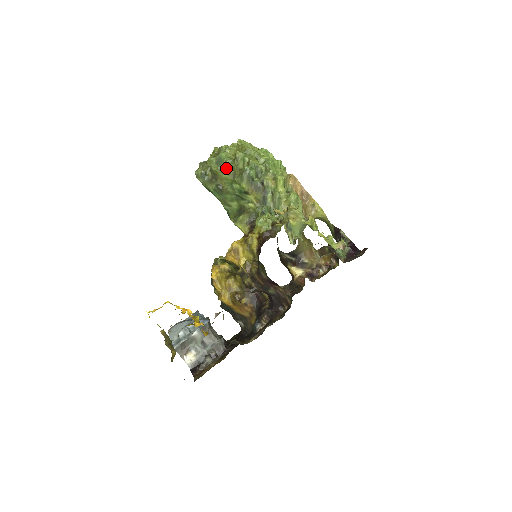
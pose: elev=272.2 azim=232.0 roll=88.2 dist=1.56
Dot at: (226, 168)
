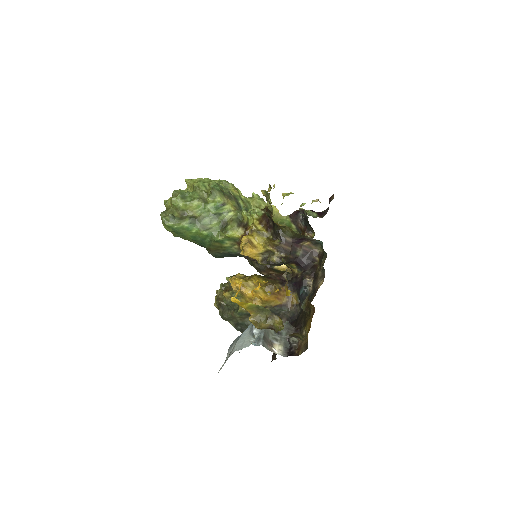
Dot at: (193, 198)
